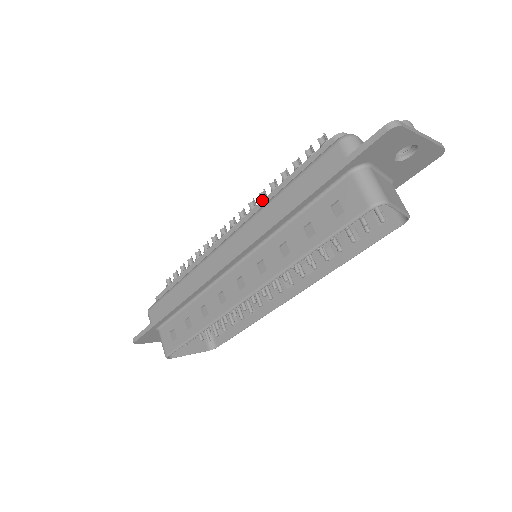
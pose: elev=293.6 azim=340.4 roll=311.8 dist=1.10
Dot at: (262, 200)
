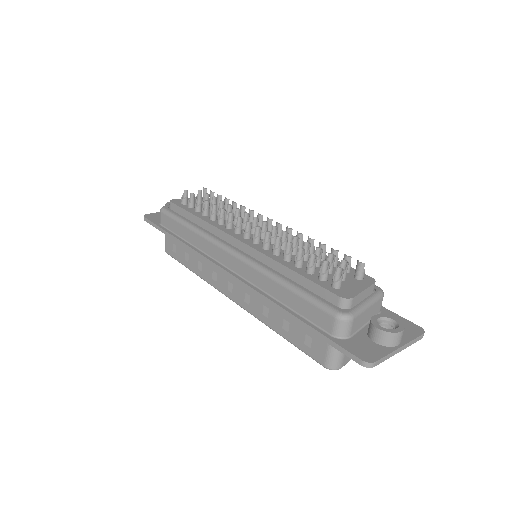
Dot at: (272, 258)
